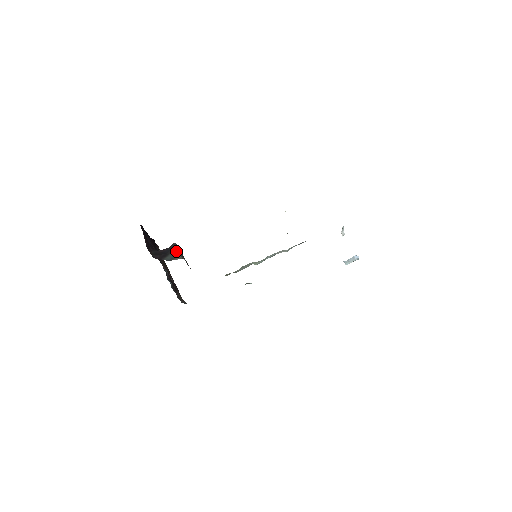
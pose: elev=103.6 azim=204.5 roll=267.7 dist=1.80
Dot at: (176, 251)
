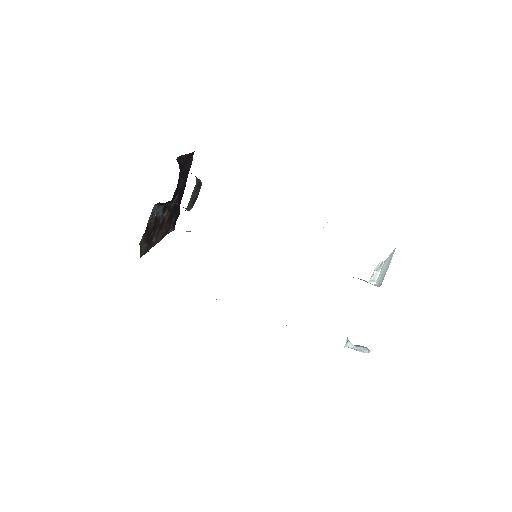
Dot at: occluded
